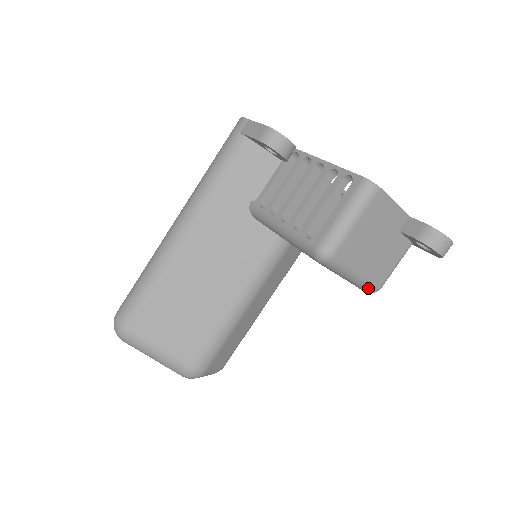
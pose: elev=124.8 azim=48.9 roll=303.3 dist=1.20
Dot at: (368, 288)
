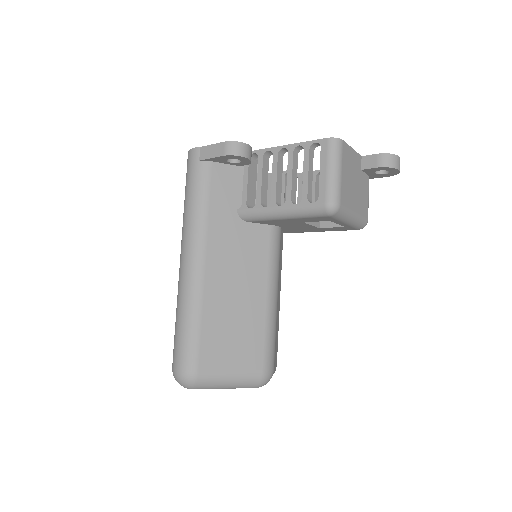
Dot at: (362, 224)
